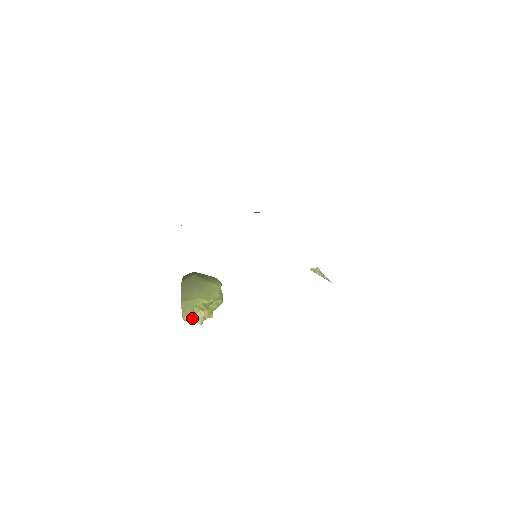
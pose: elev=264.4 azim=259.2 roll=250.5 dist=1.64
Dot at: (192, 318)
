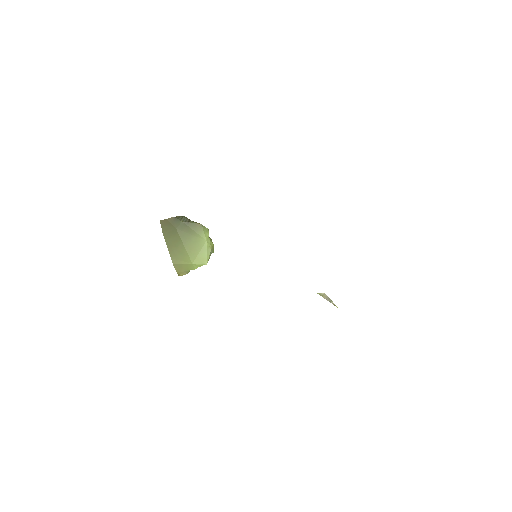
Dot at: occluded
